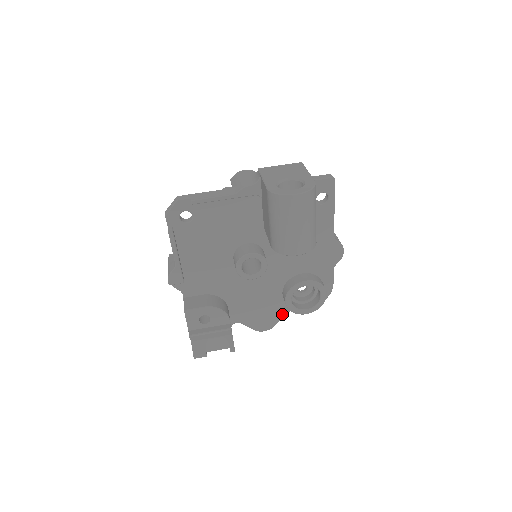
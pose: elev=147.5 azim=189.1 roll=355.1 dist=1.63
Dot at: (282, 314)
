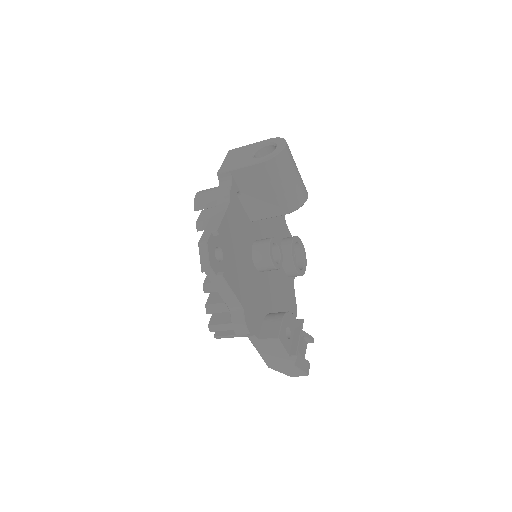
Dot at: (293, 290)
